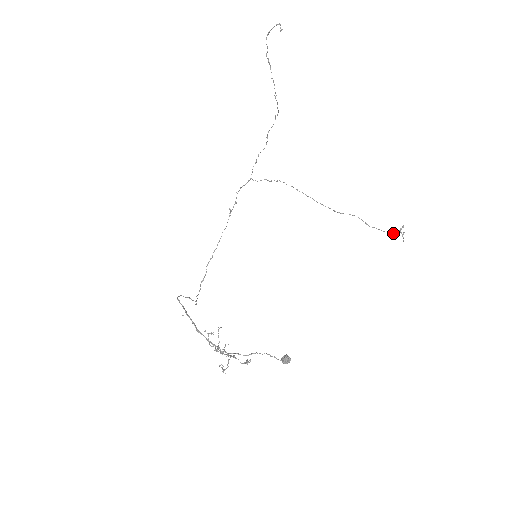
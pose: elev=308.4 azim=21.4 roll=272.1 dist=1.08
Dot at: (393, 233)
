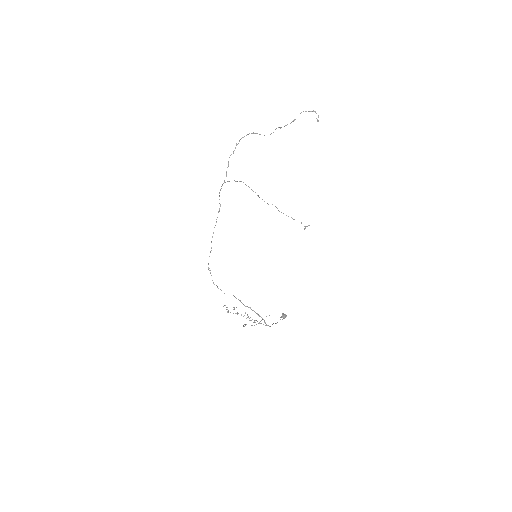
Dot at: (292, 218)
